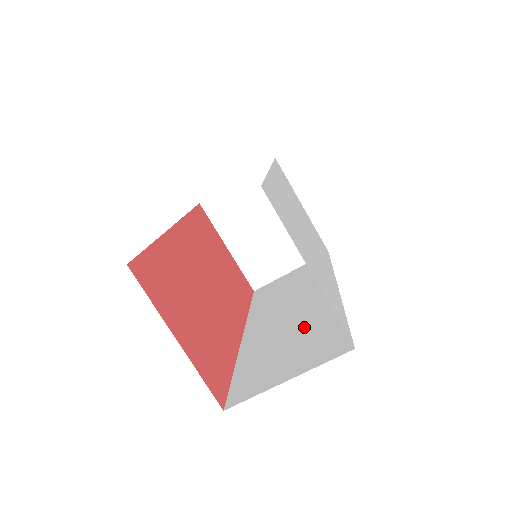
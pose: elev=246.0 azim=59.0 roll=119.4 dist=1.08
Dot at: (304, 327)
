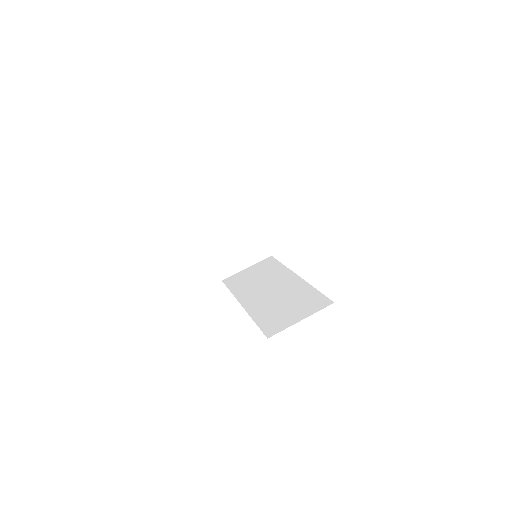
Dot at: (291, 297)
